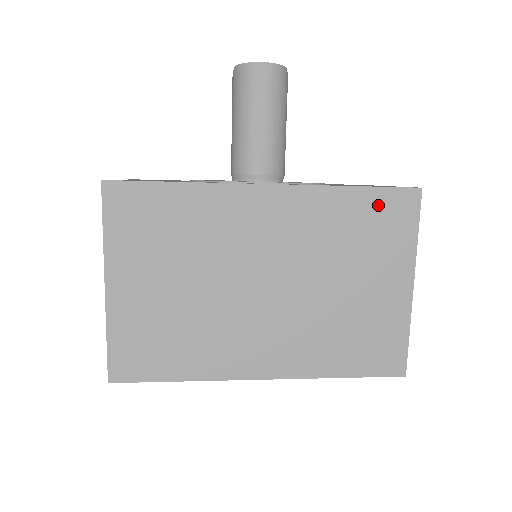
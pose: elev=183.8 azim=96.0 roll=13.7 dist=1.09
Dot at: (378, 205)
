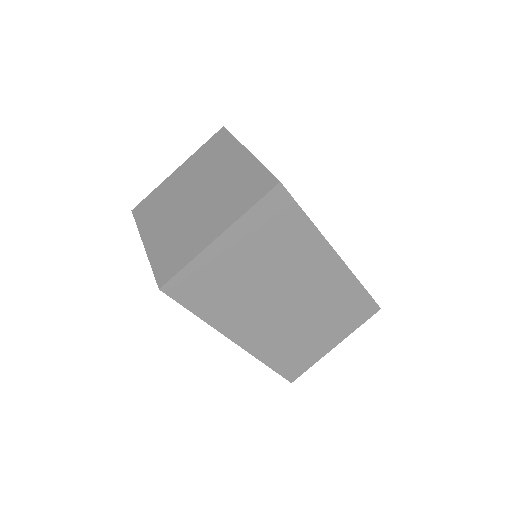
Dot at: occluded
